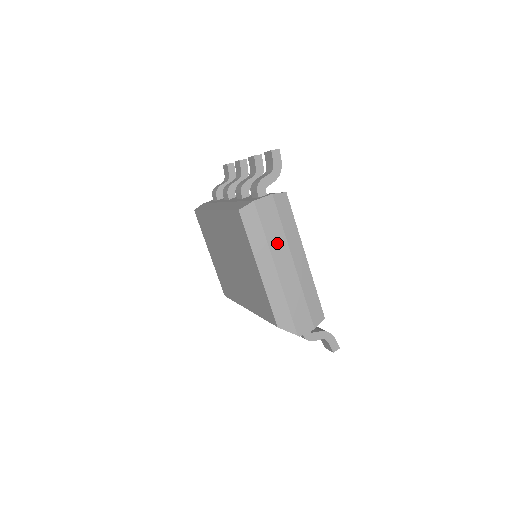
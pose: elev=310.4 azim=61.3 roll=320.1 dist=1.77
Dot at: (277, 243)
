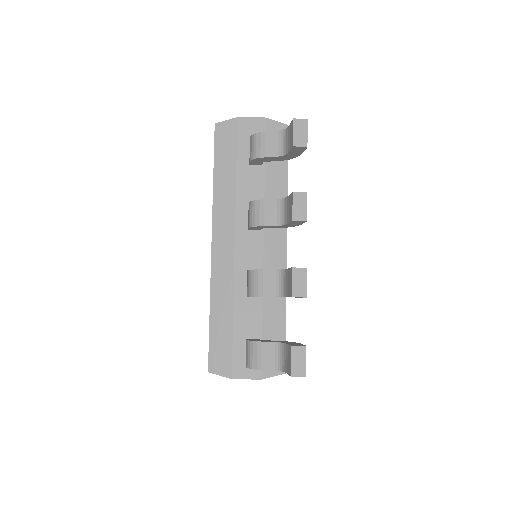
Dot at: occluded
